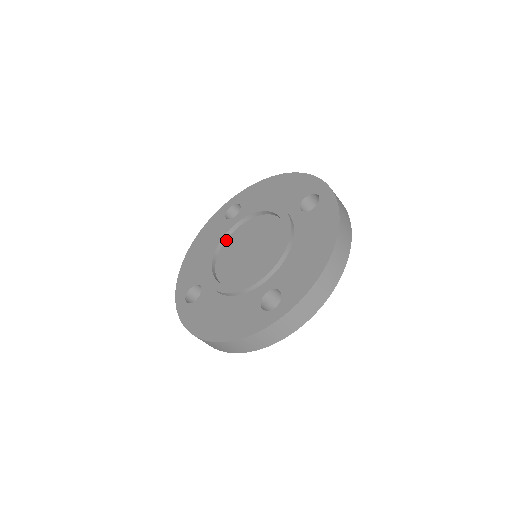
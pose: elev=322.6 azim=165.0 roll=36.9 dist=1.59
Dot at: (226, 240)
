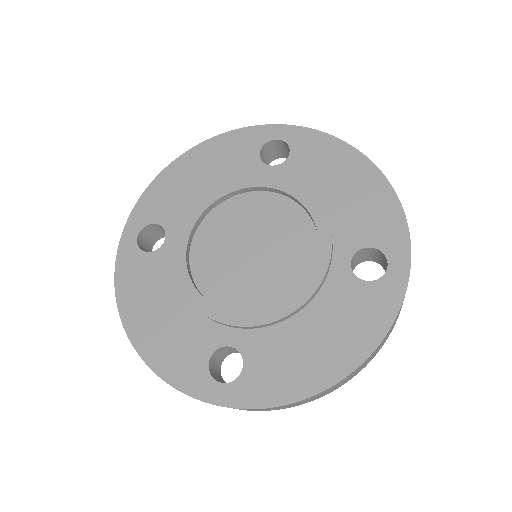
Dot at: (191, 270)
